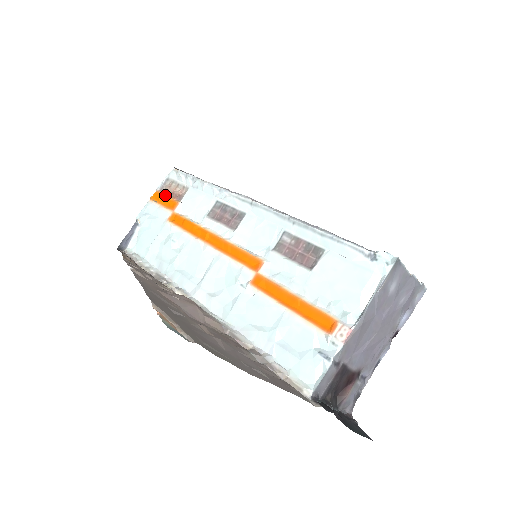
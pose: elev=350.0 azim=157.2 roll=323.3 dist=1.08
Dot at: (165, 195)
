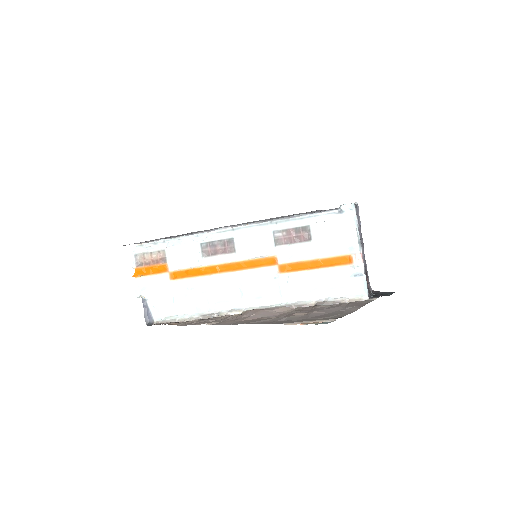
Dot at: (147, 266)
